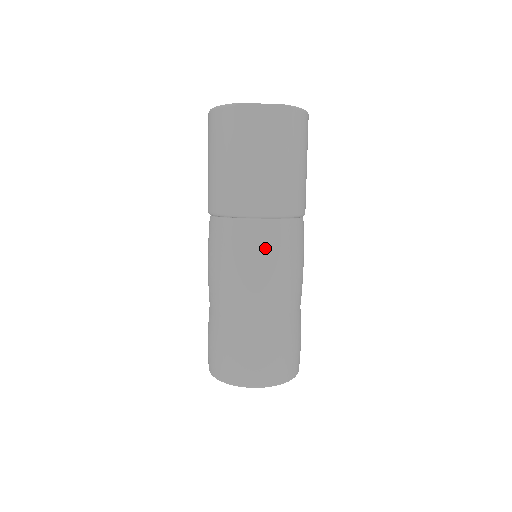
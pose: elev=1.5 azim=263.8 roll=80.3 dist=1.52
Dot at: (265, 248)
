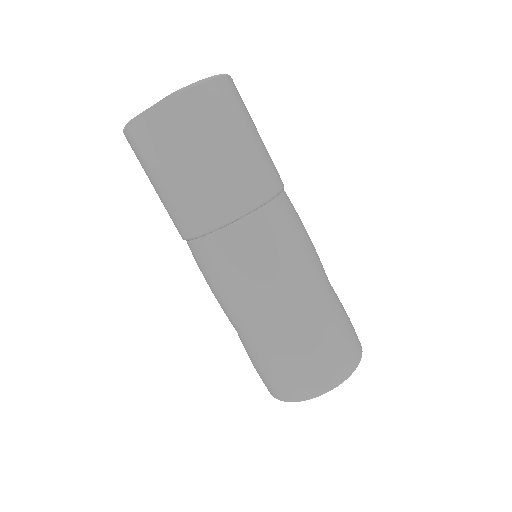
Dot at: (232, 262)
